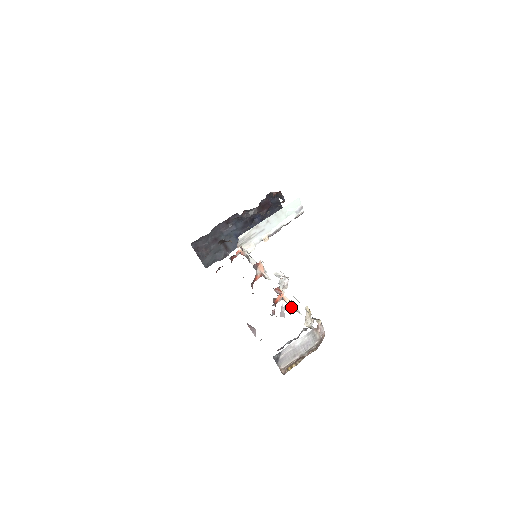
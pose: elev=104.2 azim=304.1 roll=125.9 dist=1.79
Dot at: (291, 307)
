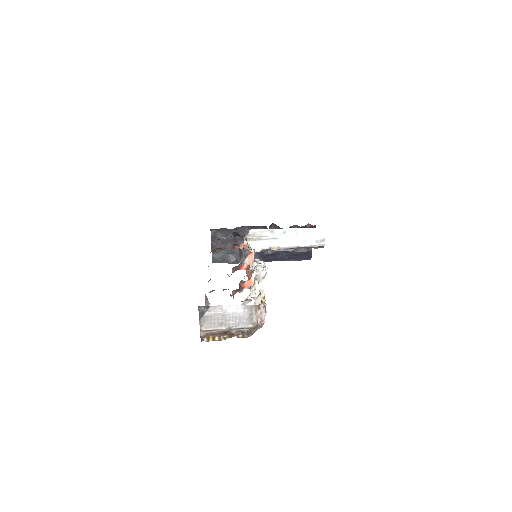
Dot at: (251, 290)
